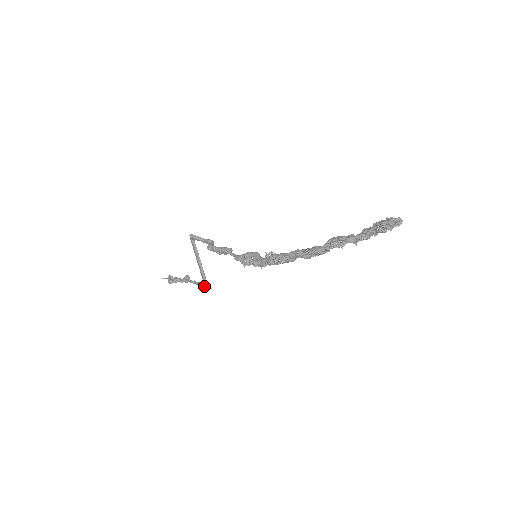
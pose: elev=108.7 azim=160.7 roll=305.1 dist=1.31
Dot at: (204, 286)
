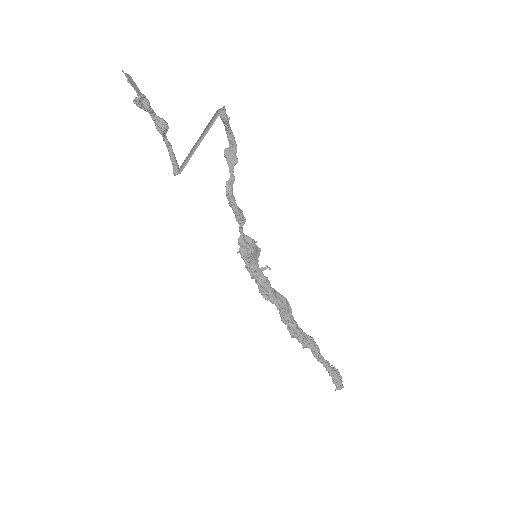
Dot at: (177, 172)
